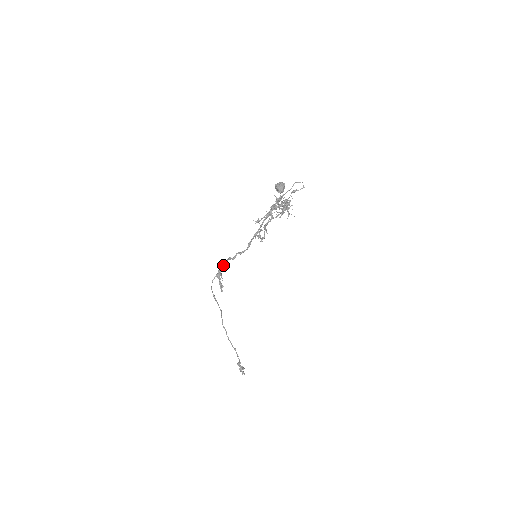
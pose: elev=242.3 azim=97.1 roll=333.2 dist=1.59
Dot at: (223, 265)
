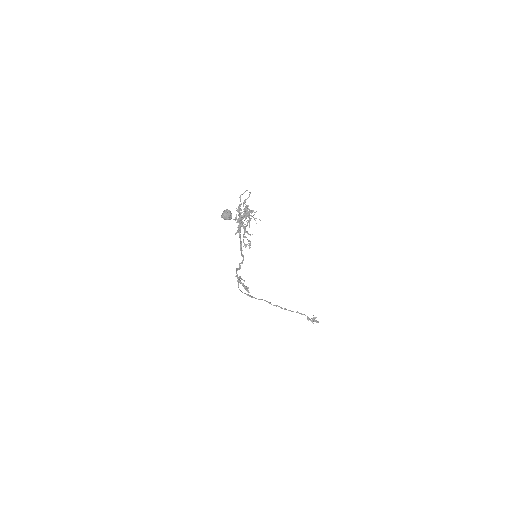
Dot at: (237, 274)
